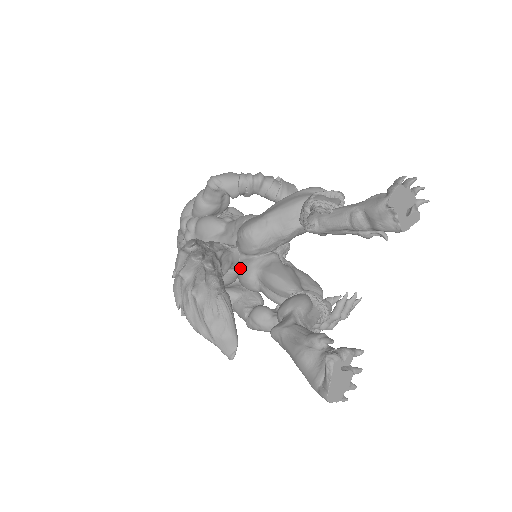
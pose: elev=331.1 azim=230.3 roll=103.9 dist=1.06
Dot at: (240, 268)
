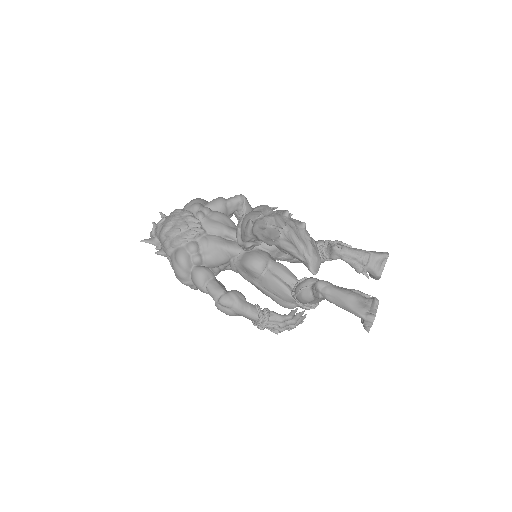
Dot at: (256, 252)
